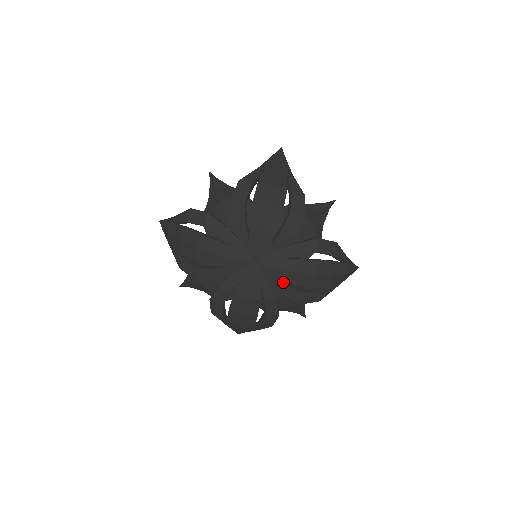
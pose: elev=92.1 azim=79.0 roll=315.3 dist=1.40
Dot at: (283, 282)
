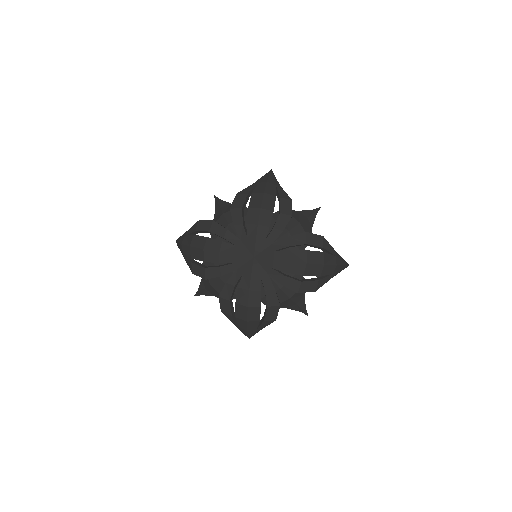
Dot at: (280, 272)
